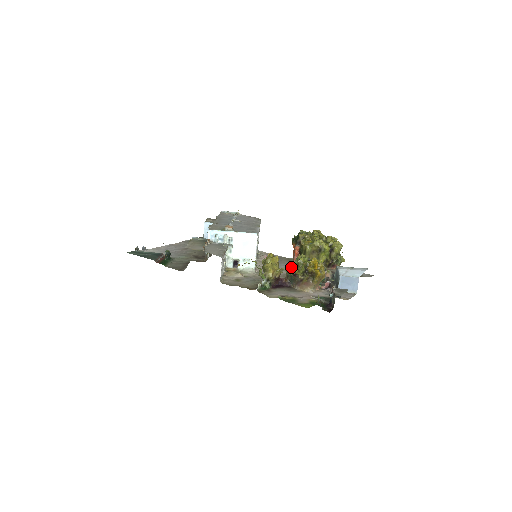
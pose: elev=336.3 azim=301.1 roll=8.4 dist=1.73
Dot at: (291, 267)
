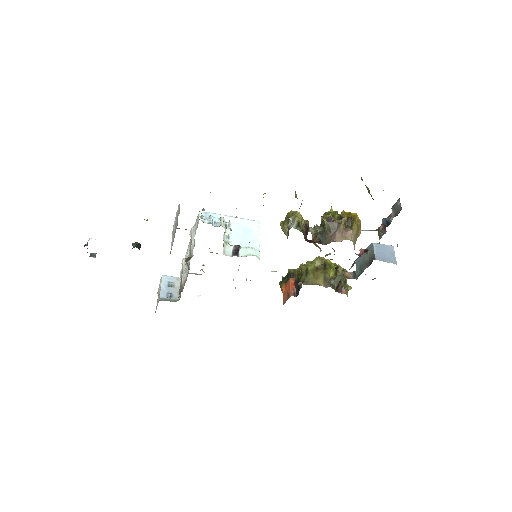
Dot at: occluded
